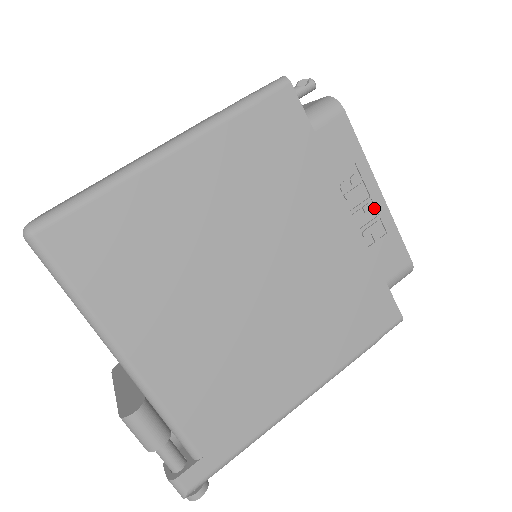
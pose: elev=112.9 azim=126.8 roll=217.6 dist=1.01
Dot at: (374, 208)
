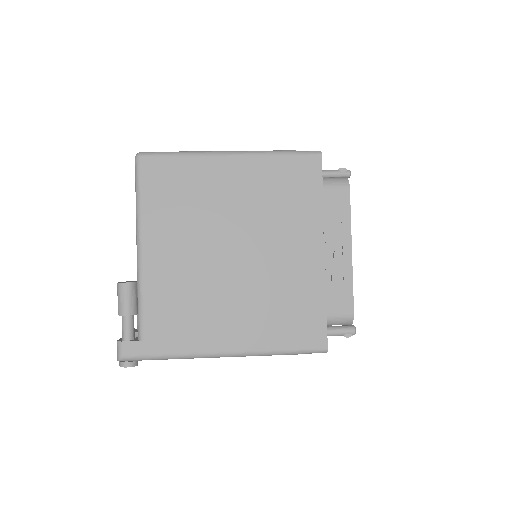
Dot at: (342, 259)
